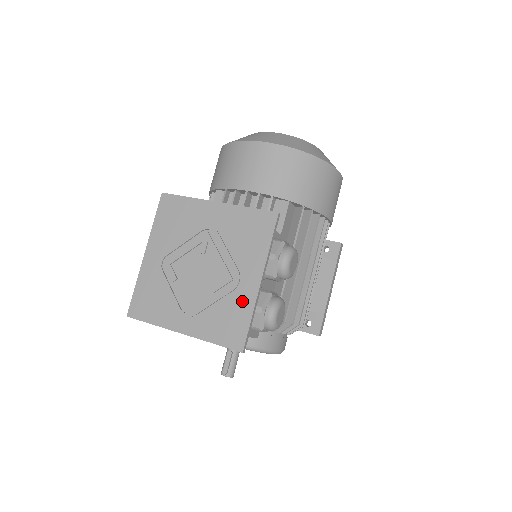
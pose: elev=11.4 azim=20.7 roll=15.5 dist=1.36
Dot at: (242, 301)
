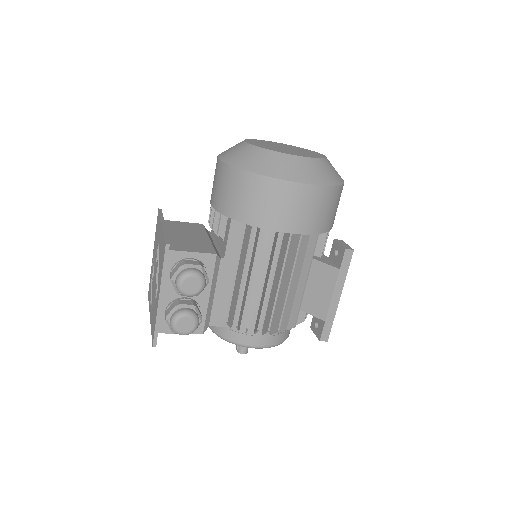
Dot at: (156, 308)
